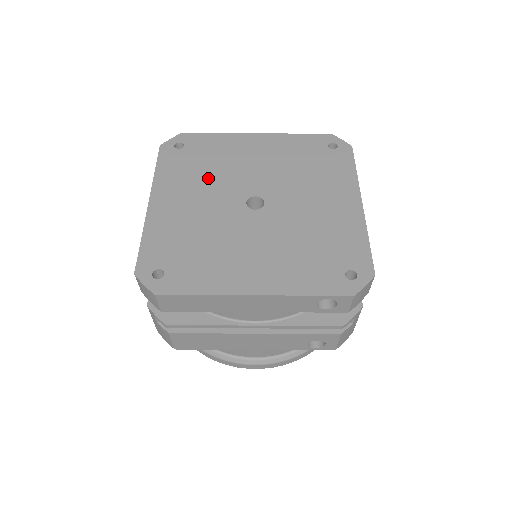
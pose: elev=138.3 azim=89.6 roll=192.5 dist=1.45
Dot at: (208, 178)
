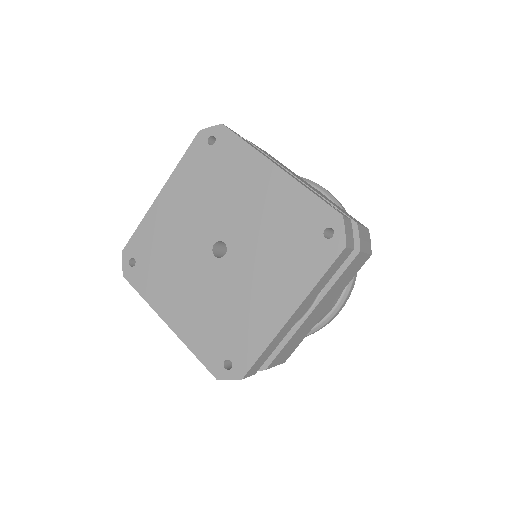
Dot at: (207, 197)
